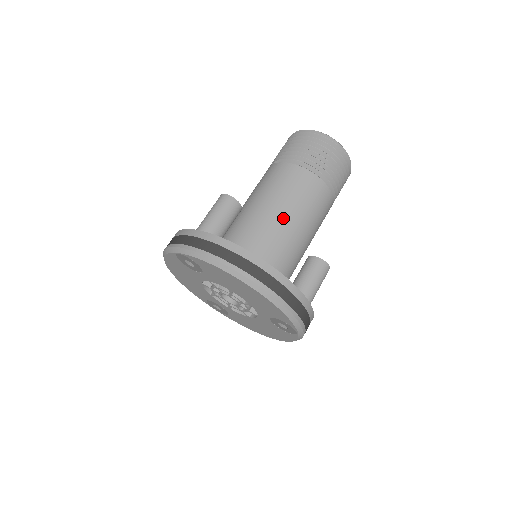
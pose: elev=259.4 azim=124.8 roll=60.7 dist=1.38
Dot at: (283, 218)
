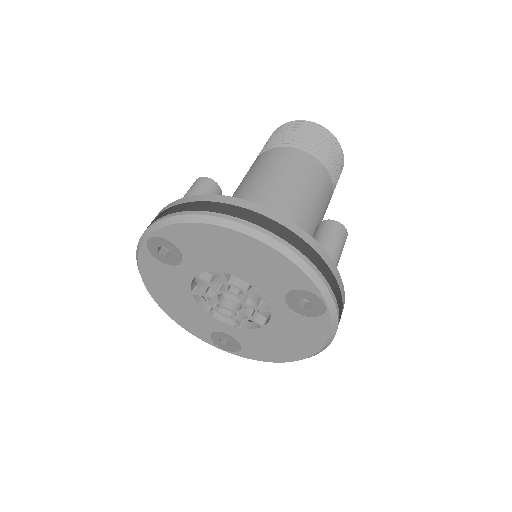
Dot at: (272, 189)
